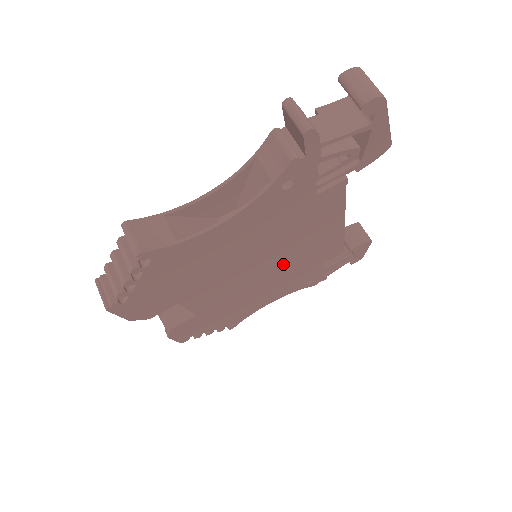
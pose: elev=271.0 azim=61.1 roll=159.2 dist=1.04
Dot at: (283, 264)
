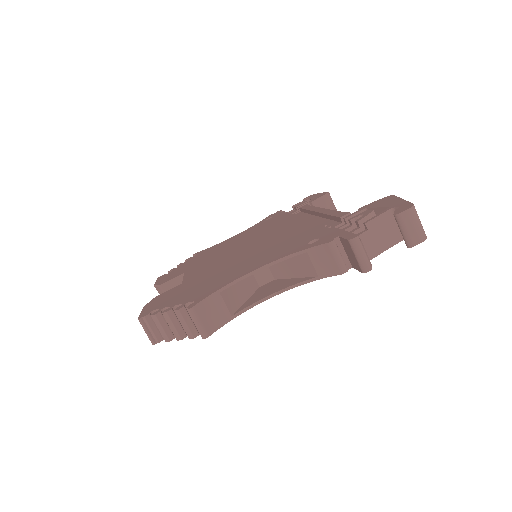
Dot at: occluded
